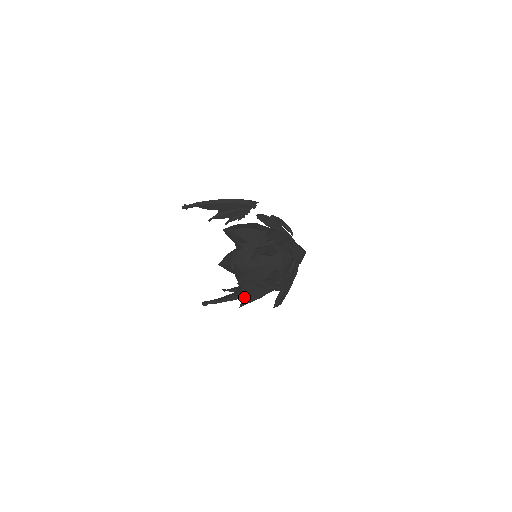
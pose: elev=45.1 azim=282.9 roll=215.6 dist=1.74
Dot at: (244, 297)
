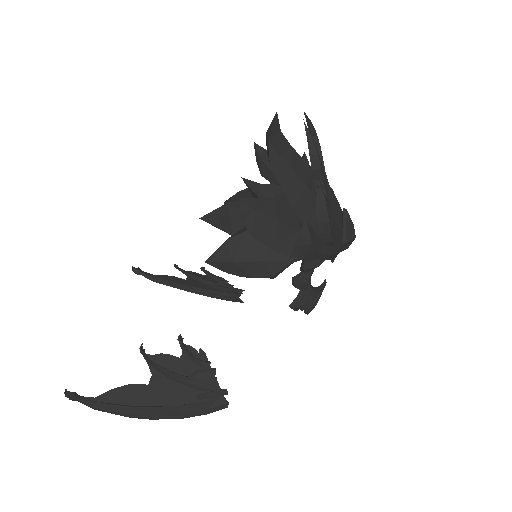
Dot at: occluded
